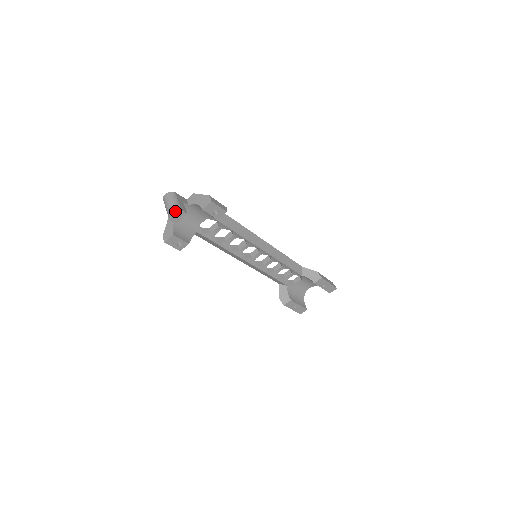
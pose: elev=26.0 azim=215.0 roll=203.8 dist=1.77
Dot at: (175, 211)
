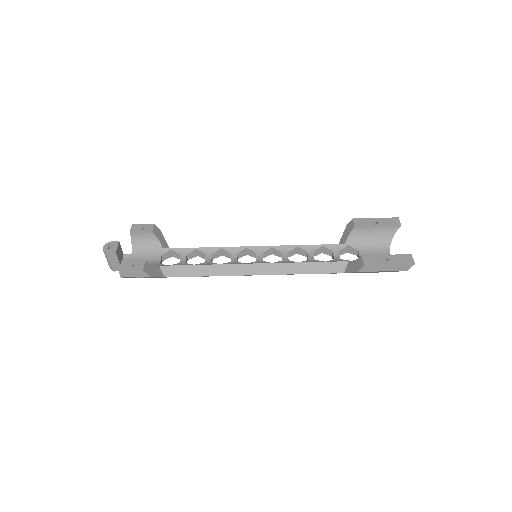
Dot at: (106, 245)
